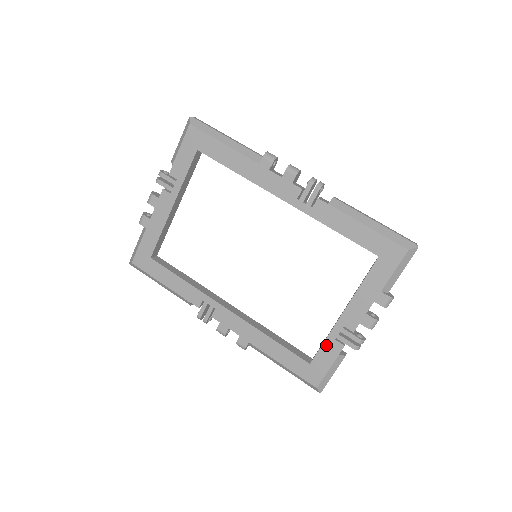
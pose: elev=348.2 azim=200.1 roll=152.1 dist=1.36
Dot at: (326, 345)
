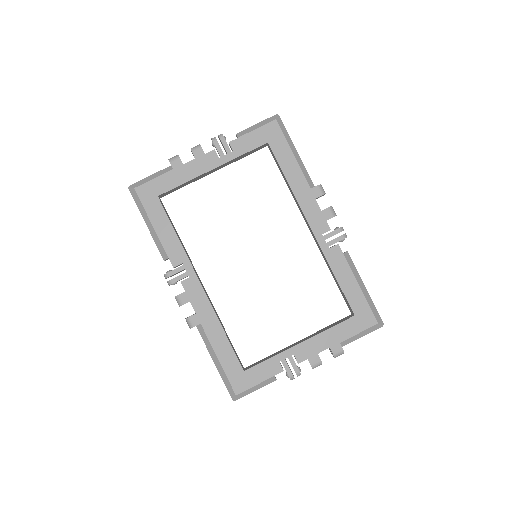
Dot at: (269, 362)
